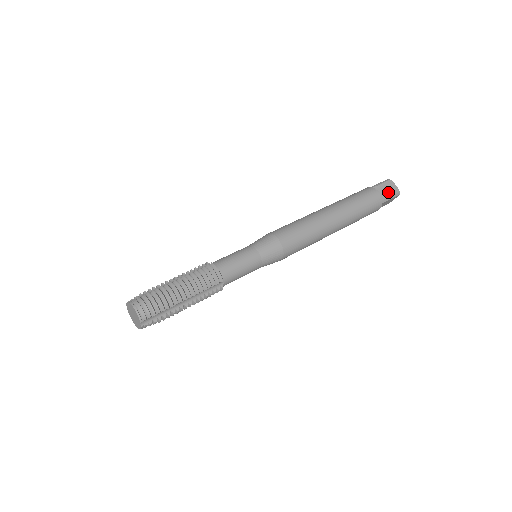
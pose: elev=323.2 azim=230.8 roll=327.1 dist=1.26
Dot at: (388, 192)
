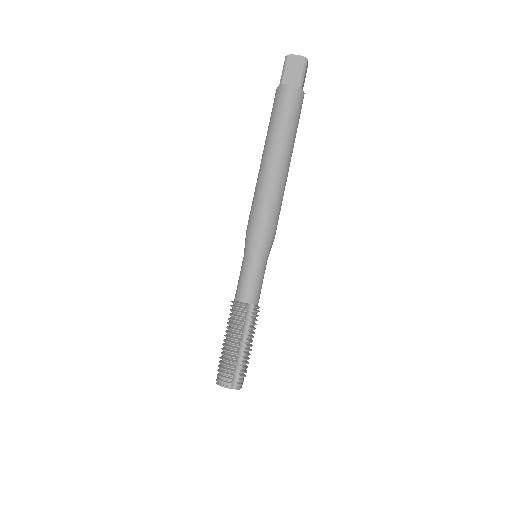
Dot at: (304, 81)
